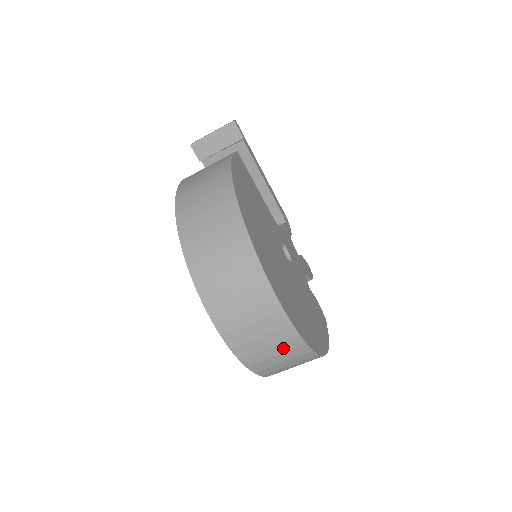
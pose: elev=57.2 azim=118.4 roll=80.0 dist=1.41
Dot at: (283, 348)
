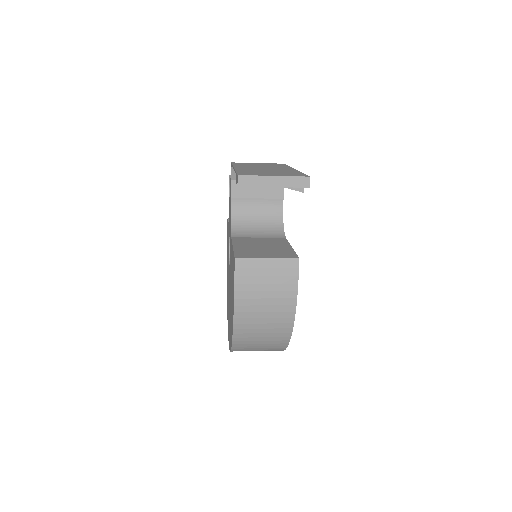
Dot at: occluded
